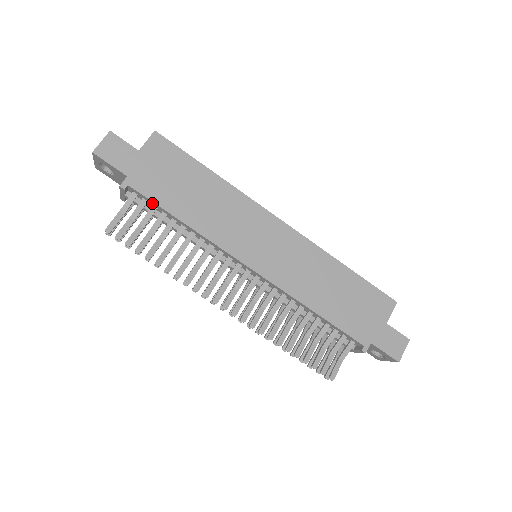
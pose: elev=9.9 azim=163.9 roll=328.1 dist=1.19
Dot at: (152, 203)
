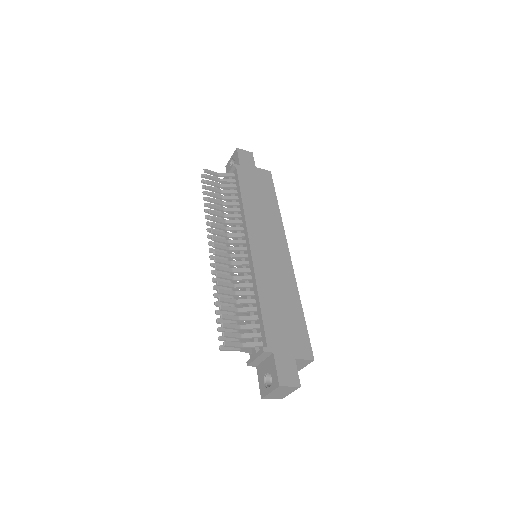
Dot at: (237, 182)
